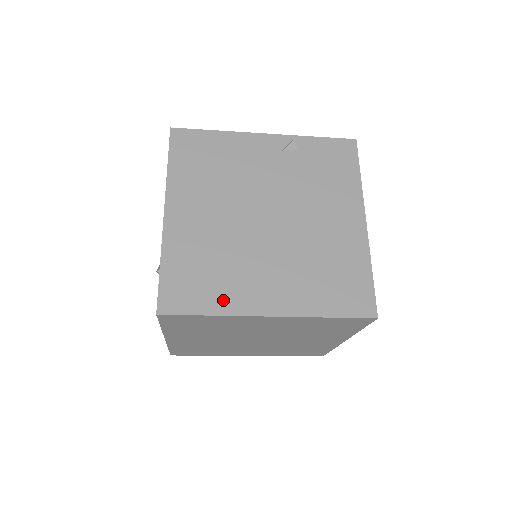
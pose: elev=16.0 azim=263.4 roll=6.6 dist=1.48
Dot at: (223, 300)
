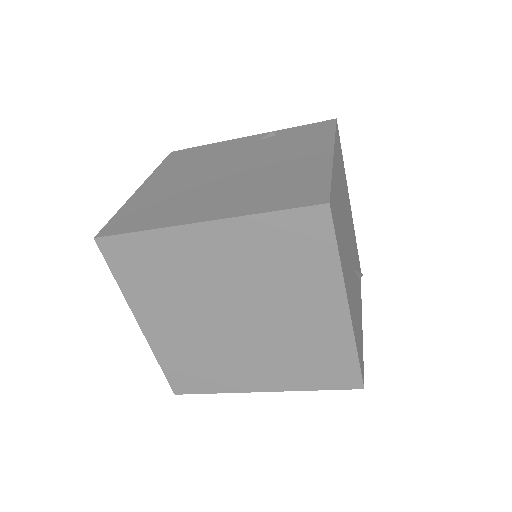
Dot at: (160, 220)
